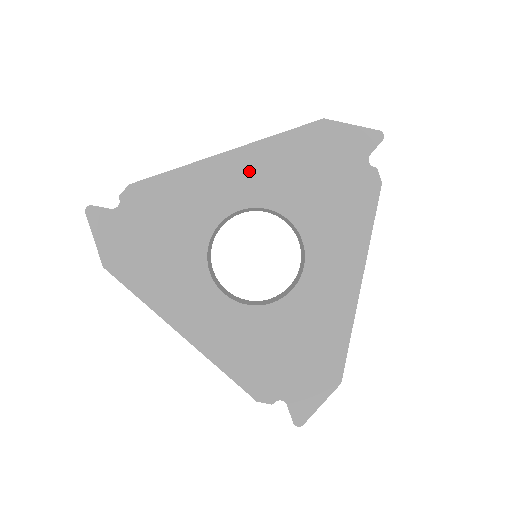
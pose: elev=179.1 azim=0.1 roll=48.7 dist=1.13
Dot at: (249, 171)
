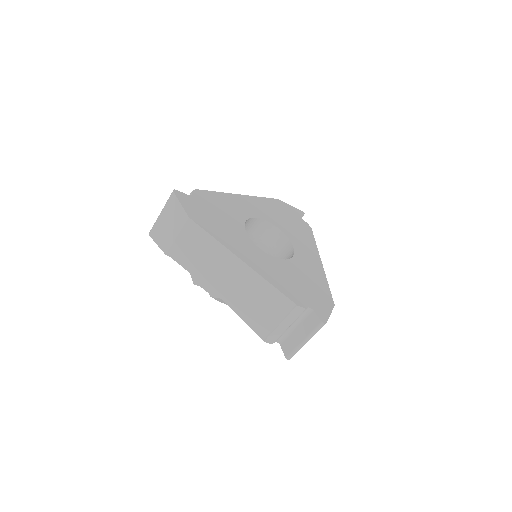
Dot at: (254, 205)
